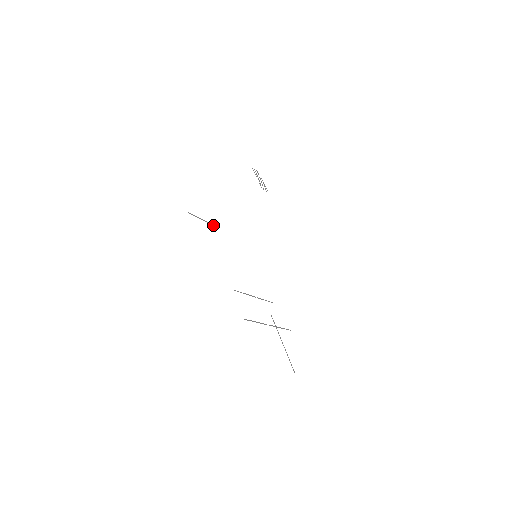
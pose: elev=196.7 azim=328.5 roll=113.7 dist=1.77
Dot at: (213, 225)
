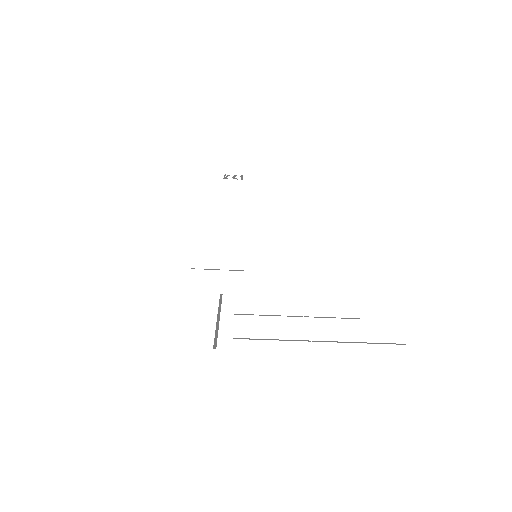
Dot at: occluded
